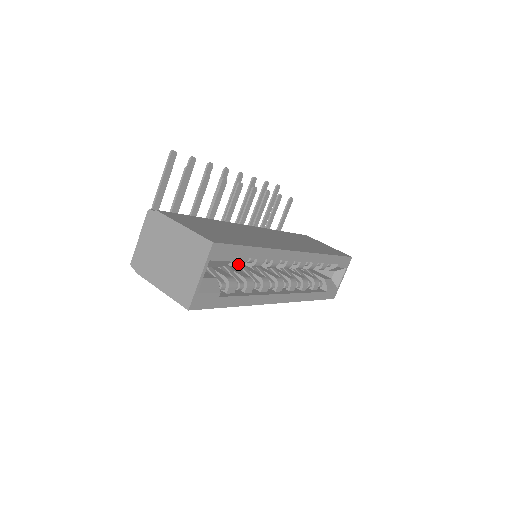
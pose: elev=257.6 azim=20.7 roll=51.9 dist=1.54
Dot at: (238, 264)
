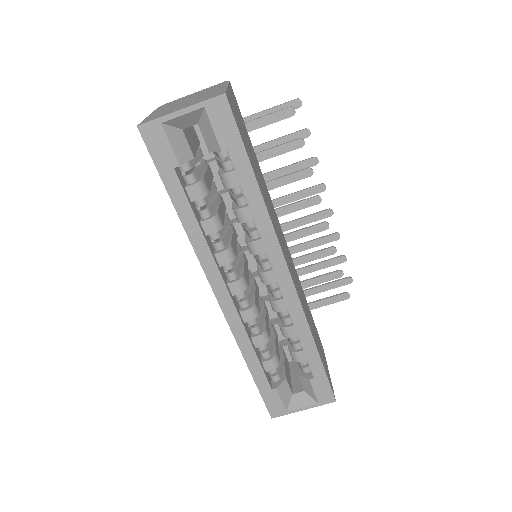
Dot at: (225, 177)
